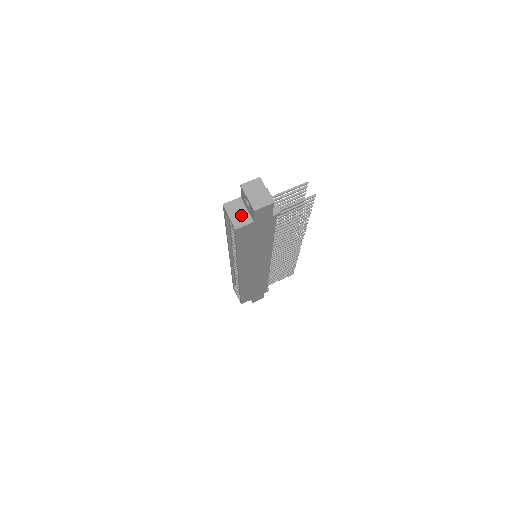
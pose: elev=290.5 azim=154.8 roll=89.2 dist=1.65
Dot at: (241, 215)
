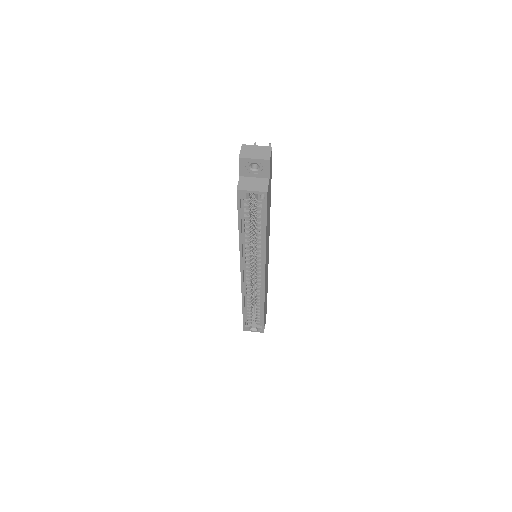
Dot at: (257, 183)
